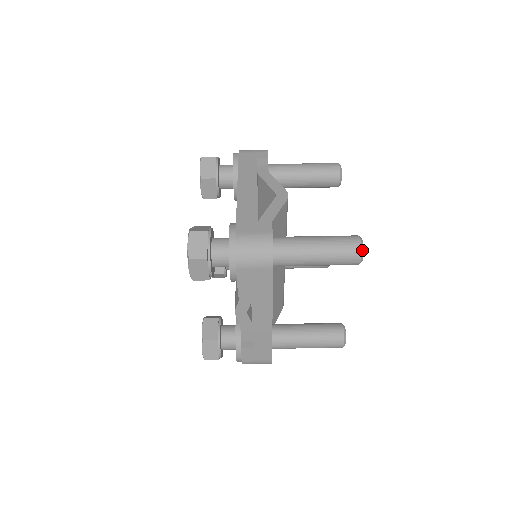
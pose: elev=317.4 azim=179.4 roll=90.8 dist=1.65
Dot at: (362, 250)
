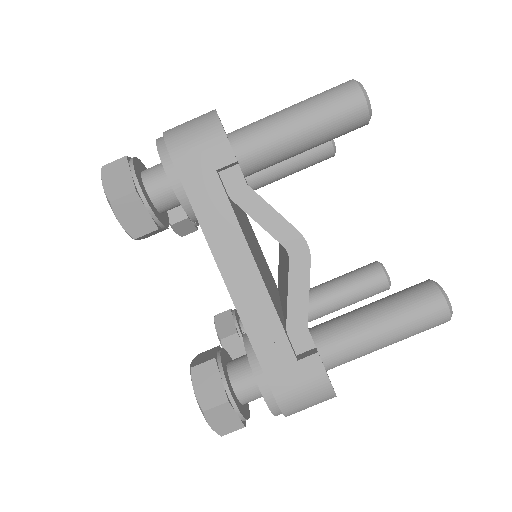
Dot at: occluded
